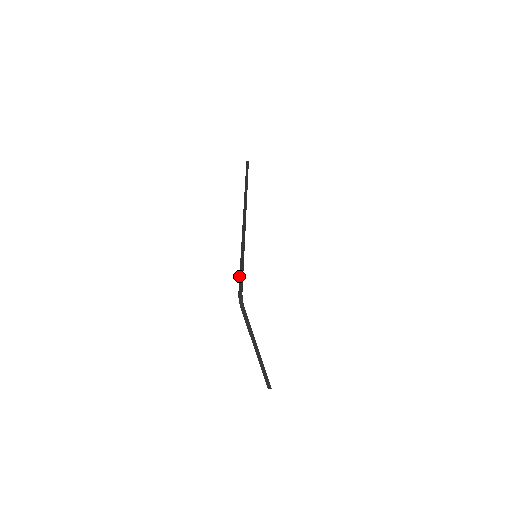
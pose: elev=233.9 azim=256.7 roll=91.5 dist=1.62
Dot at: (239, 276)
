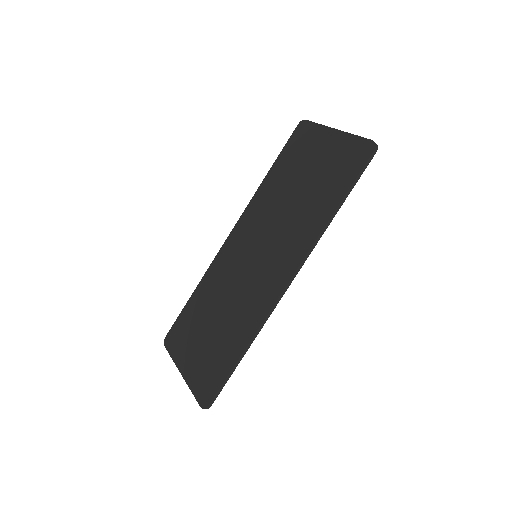
Dot at: (222, 386)
